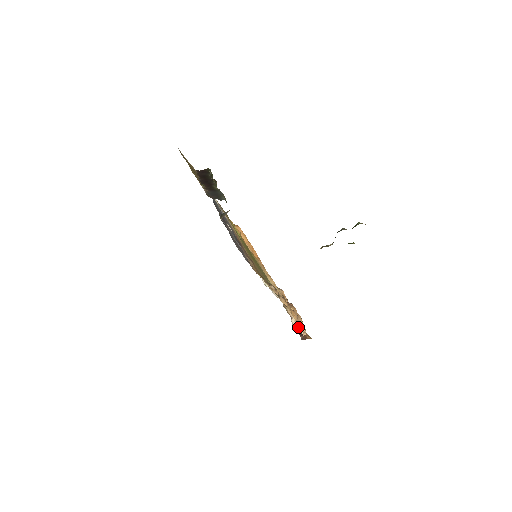
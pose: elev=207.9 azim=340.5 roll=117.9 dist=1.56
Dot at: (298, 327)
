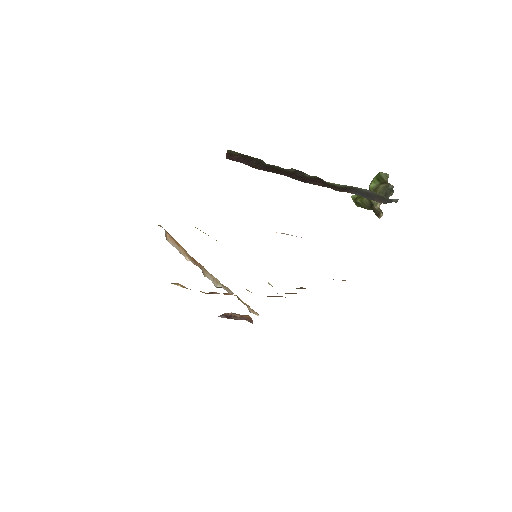
Dot at: (253, 312)
